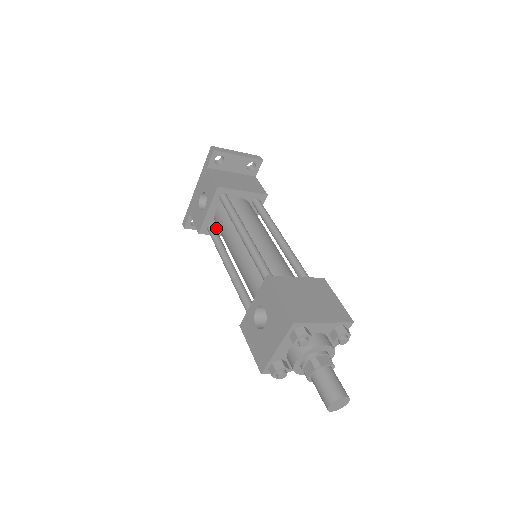
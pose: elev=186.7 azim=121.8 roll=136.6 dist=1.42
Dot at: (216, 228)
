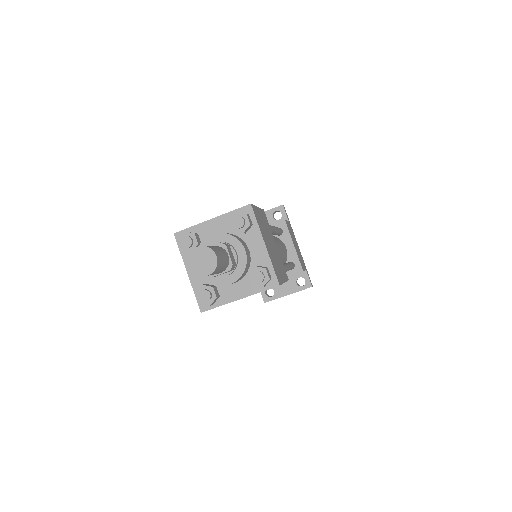
Dot at: occluded
